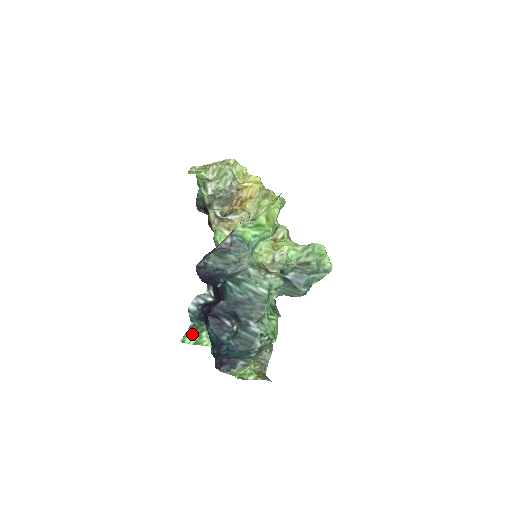
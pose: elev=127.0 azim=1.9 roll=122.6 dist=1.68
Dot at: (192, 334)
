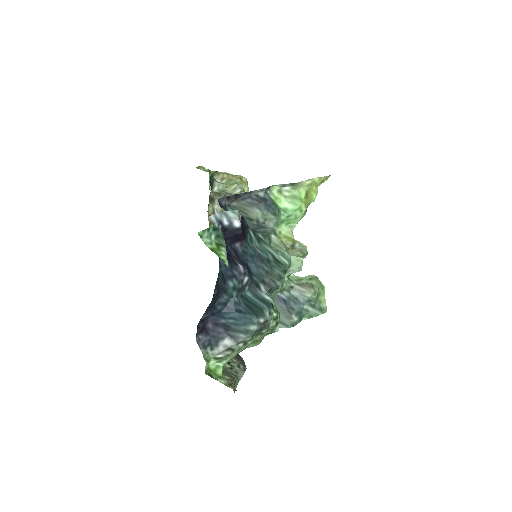
Dot at: (211, 238)
